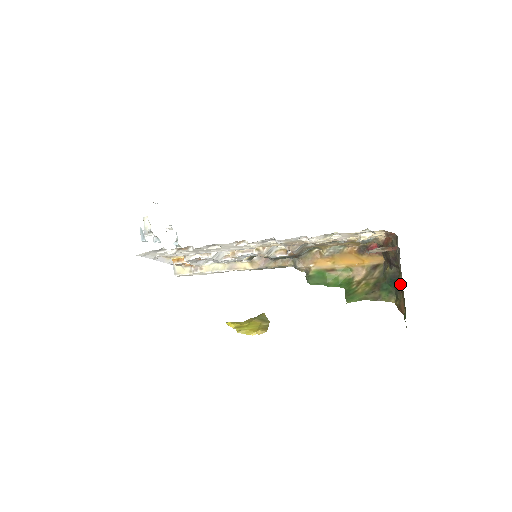
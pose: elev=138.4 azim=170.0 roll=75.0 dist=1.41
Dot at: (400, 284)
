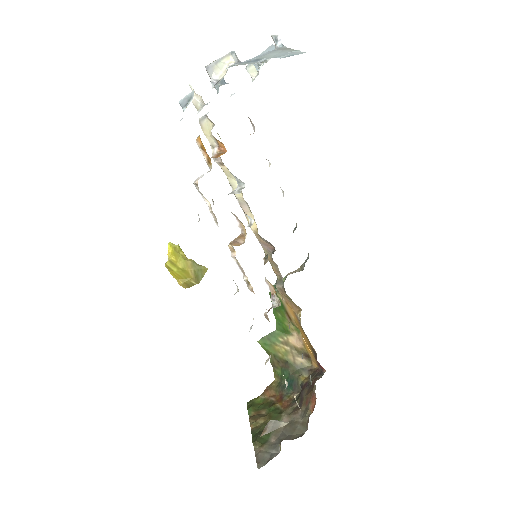
Dot at: (283, 399)
